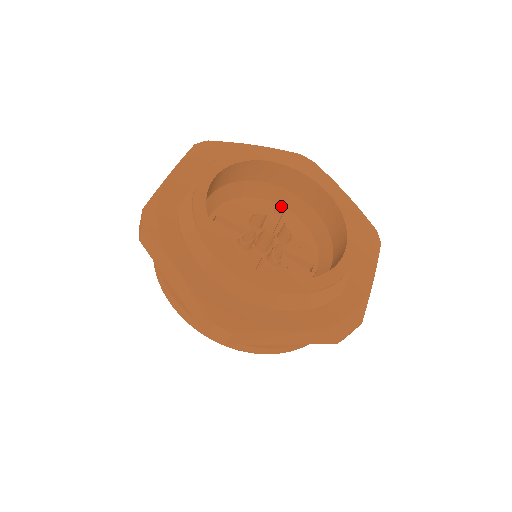
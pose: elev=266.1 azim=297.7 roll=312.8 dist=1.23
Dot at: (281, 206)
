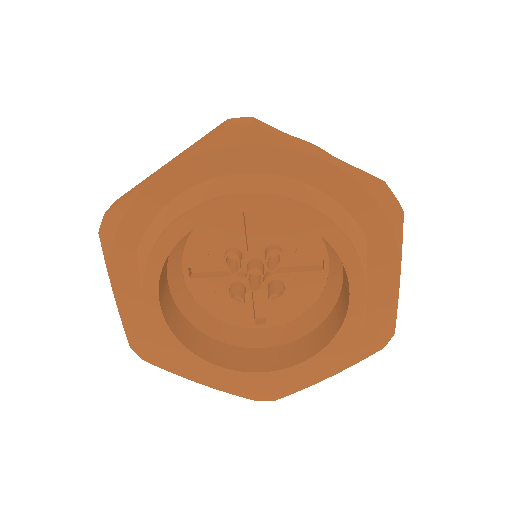
Dot at: occluded
